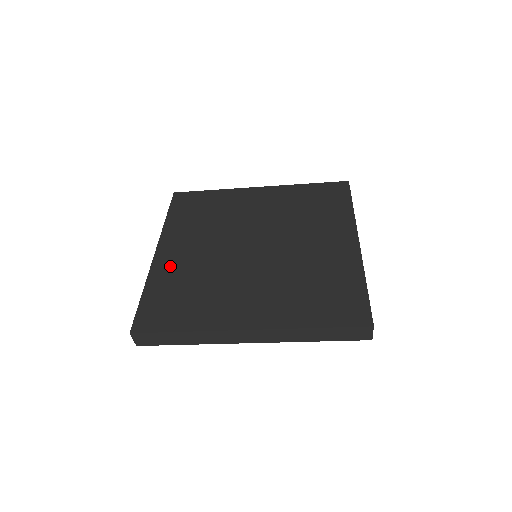
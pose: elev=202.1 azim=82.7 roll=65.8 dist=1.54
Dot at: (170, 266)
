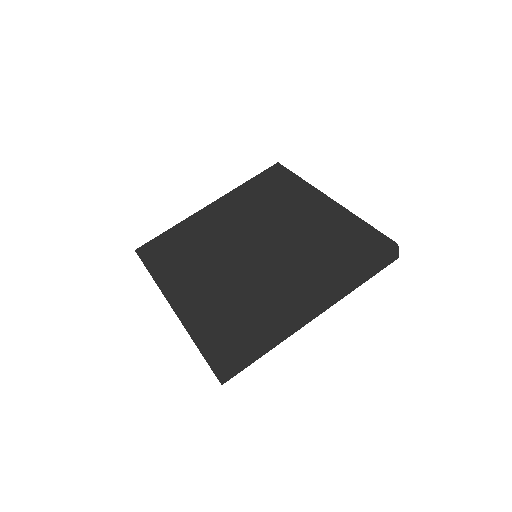
Dot at: (200, 222)
